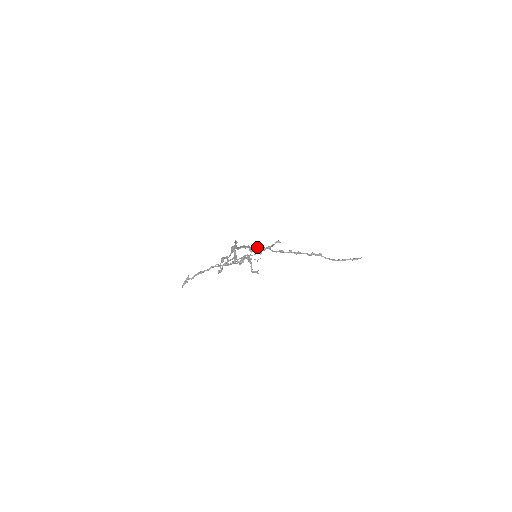
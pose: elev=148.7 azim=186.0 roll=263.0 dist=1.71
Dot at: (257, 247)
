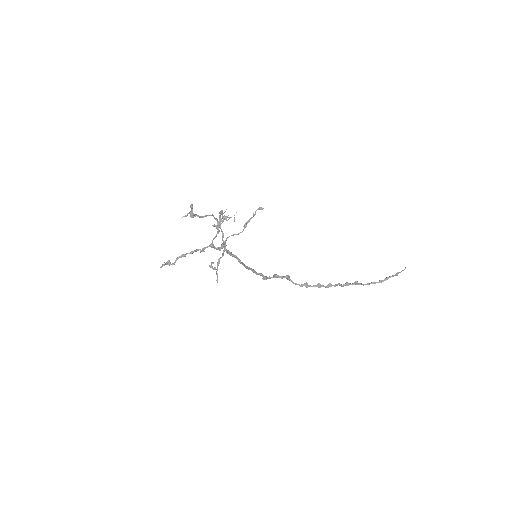
Dot at: (273, 276)
